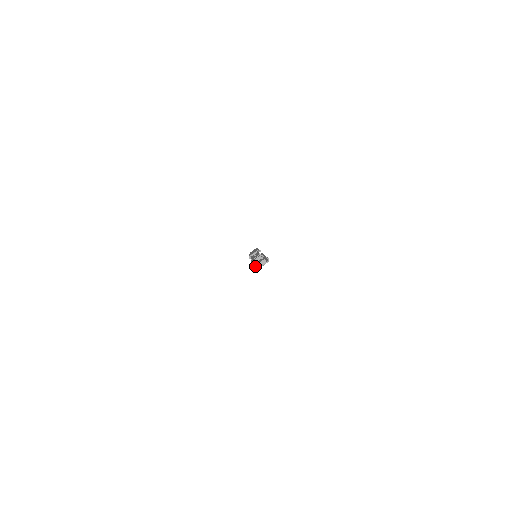
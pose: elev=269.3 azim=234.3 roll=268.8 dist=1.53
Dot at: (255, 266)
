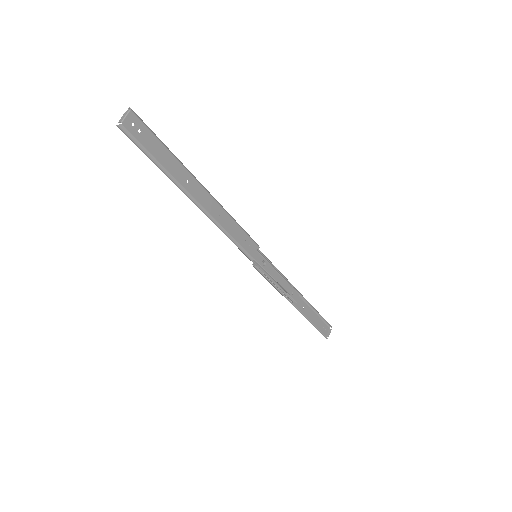
Dot at: (119, 121)
